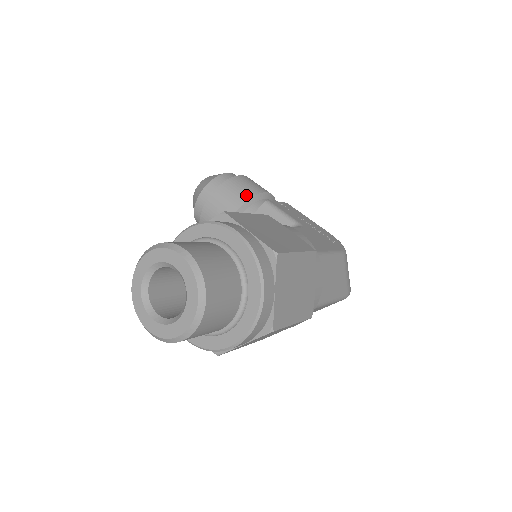
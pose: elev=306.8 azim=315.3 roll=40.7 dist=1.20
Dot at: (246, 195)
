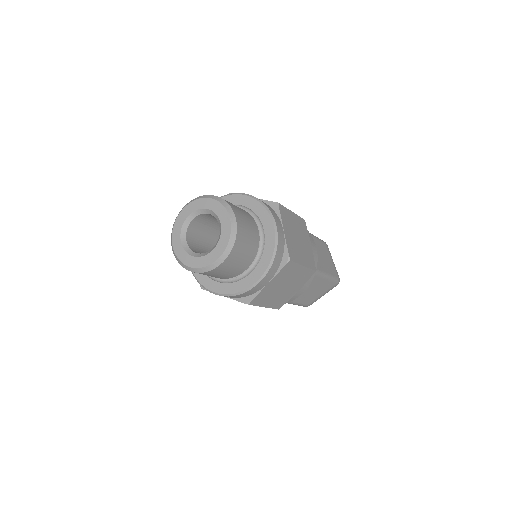
Dot at: occluded
